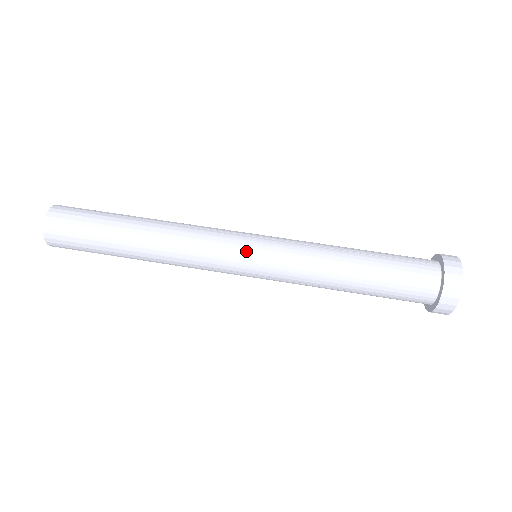
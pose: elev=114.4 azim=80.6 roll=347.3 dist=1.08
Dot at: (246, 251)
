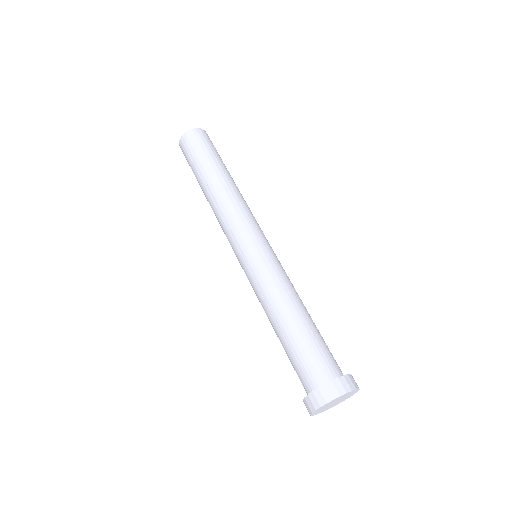
Dot at: (242, 248)
